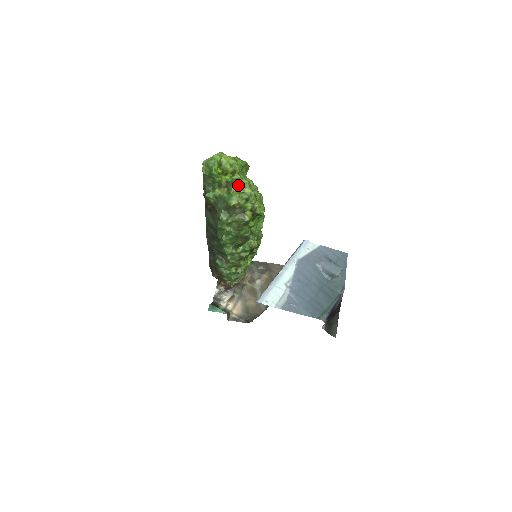
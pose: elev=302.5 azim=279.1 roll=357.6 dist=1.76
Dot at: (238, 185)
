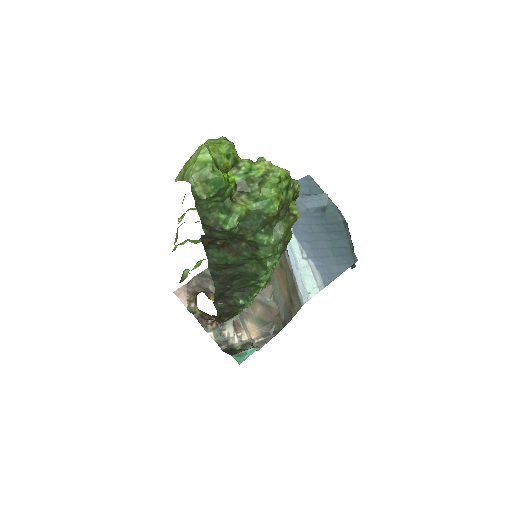
Dot at: (263, 176)
